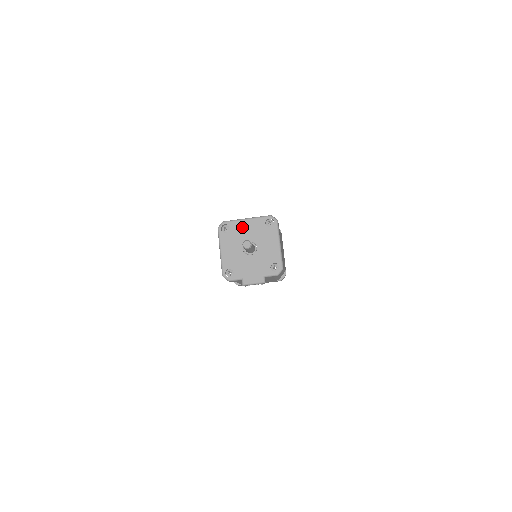
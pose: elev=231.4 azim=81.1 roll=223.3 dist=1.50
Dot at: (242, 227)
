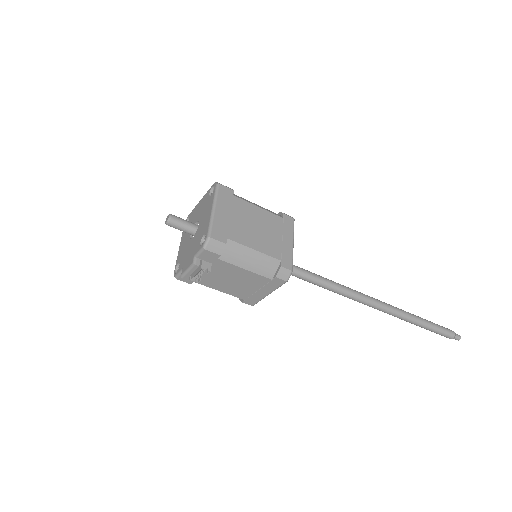
Dot at: (196, 211)
